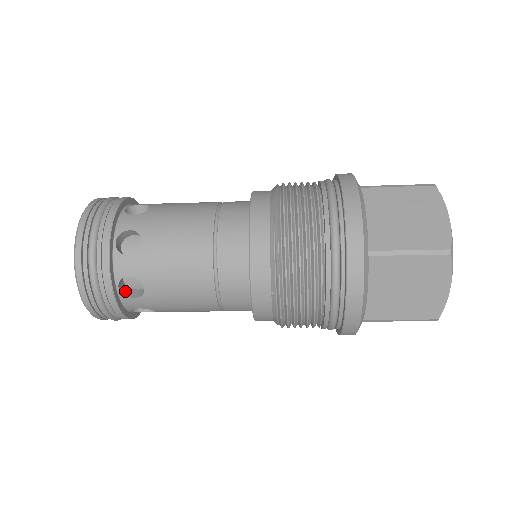
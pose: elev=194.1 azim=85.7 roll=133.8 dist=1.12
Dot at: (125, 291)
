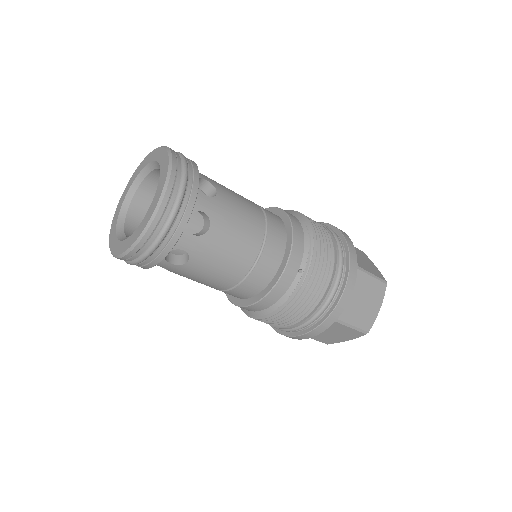
Dot at: occluded
